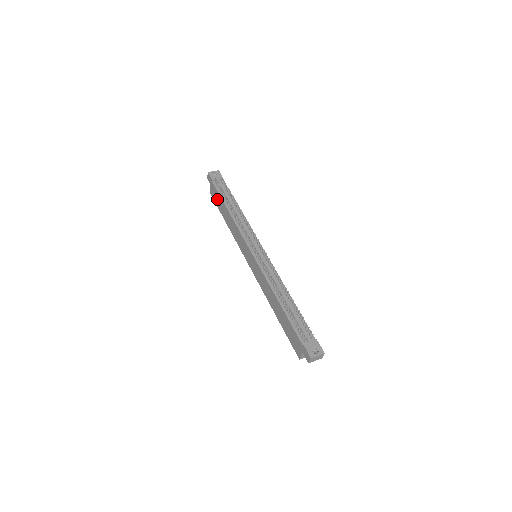
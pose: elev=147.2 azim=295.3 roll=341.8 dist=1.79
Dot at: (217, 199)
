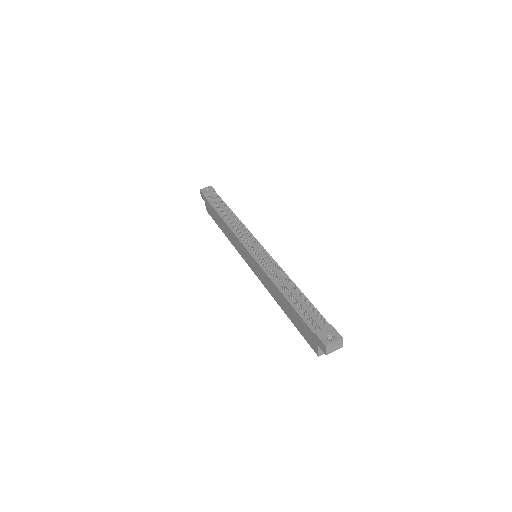
Dot at: (212, 213)
